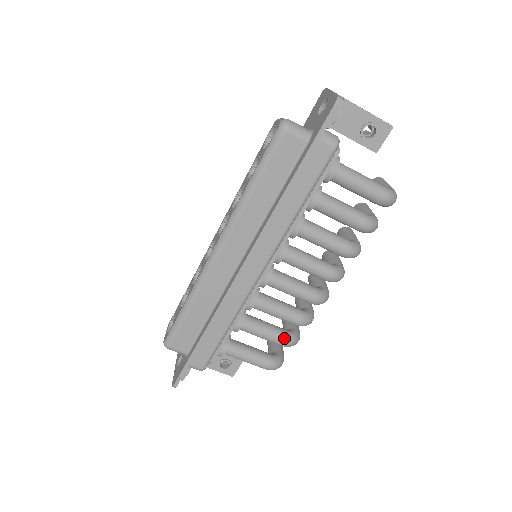
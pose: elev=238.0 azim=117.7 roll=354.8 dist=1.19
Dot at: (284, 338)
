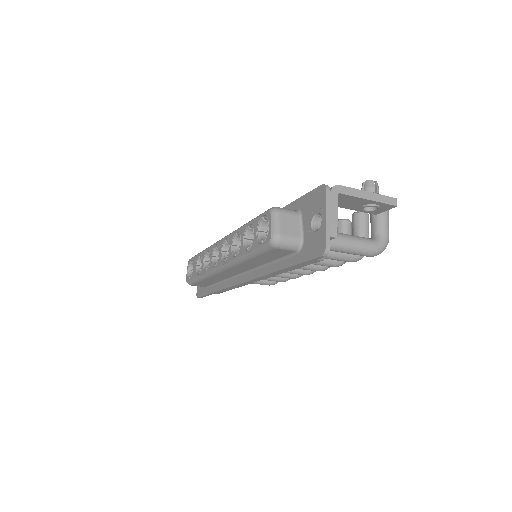
Dot at: (281, 280)
